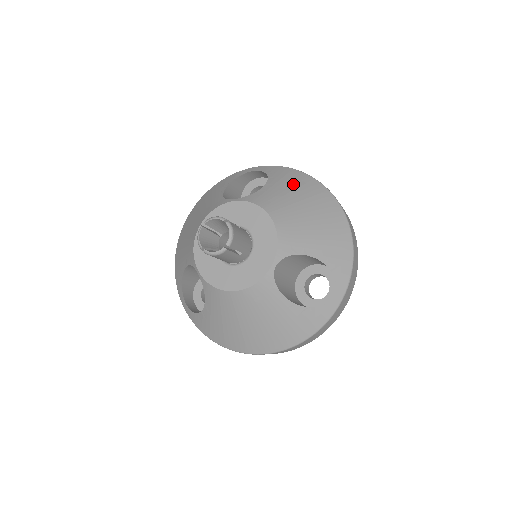
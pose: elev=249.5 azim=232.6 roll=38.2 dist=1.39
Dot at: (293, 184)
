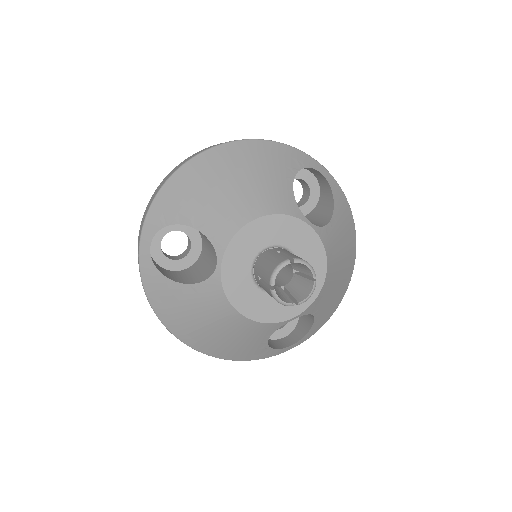
Dot at: (346, 231)
